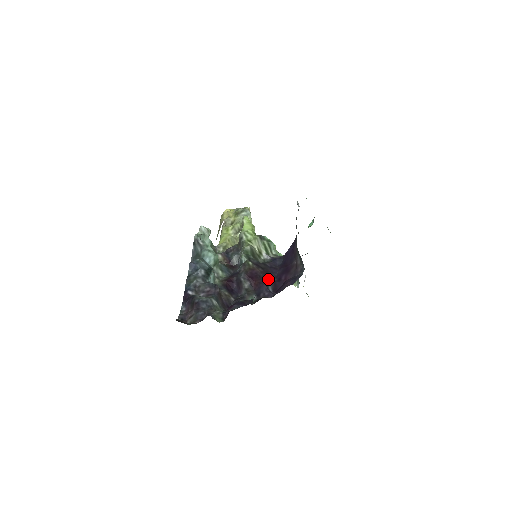
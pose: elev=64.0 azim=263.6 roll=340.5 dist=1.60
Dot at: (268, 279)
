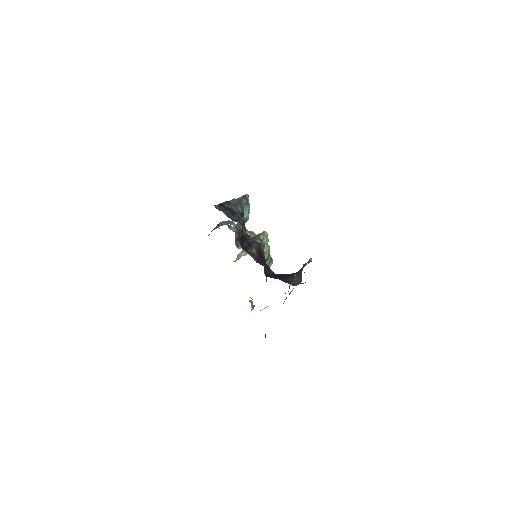
Dot at: occluded
